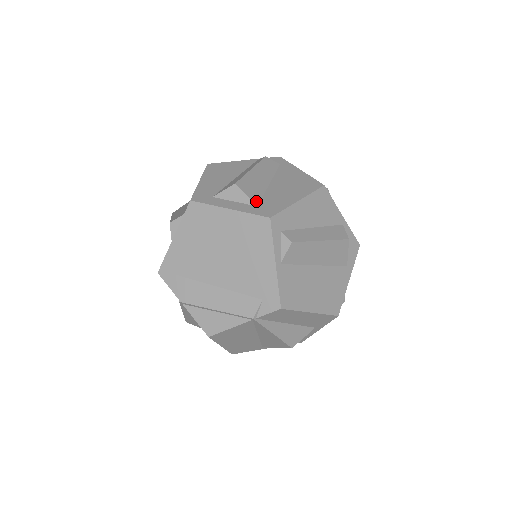
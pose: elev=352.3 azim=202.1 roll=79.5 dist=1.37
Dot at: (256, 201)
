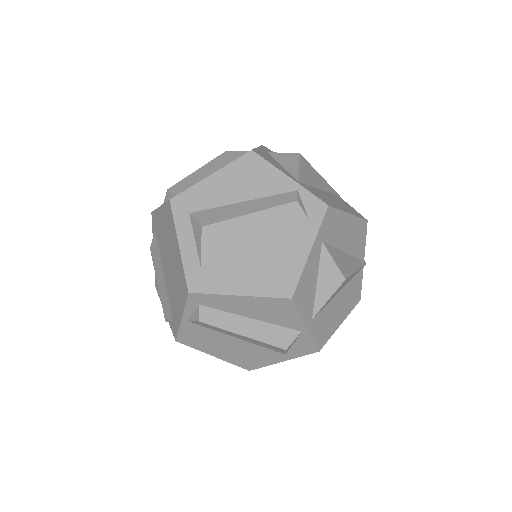
Dot at: (206, 259)
